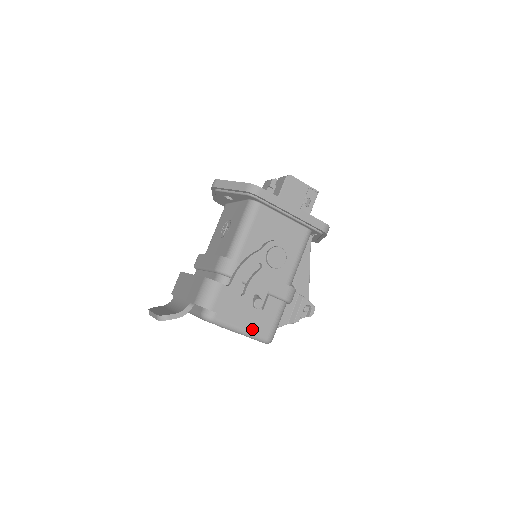
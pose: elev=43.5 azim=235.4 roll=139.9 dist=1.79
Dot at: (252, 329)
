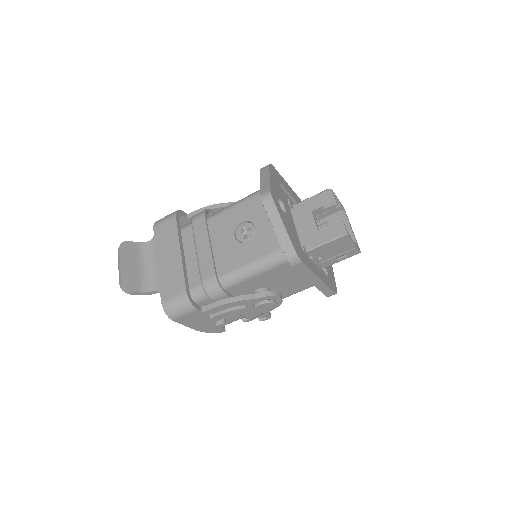
Dot at: occluded
